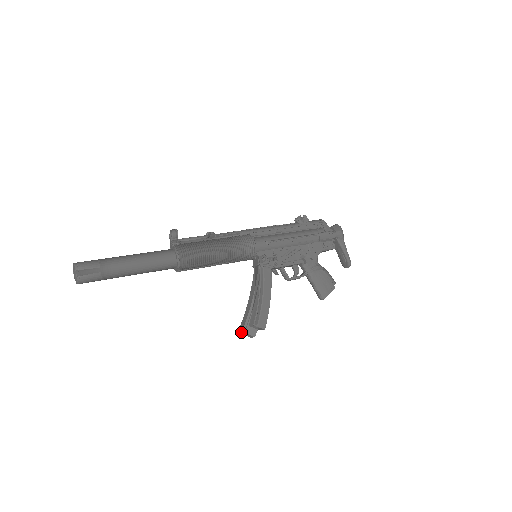
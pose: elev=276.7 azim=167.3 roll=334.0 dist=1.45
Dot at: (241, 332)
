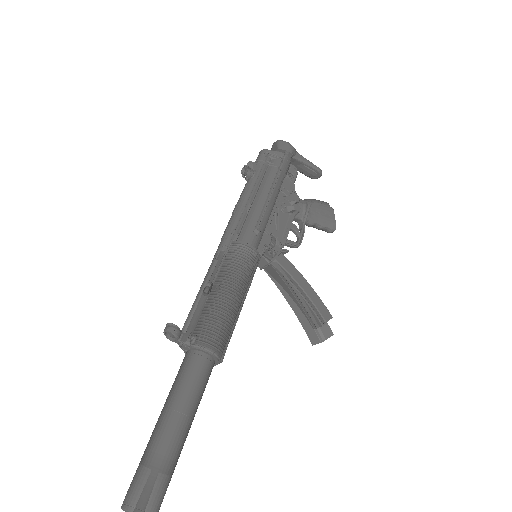
Dot at: (316, 343)
